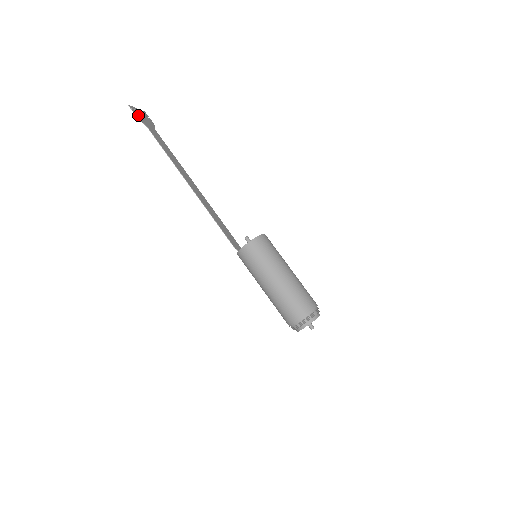
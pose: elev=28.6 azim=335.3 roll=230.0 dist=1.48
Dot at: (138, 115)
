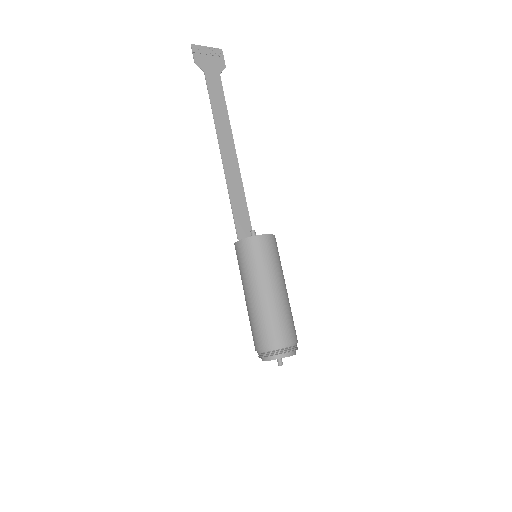
Dot at: (199, 56)
